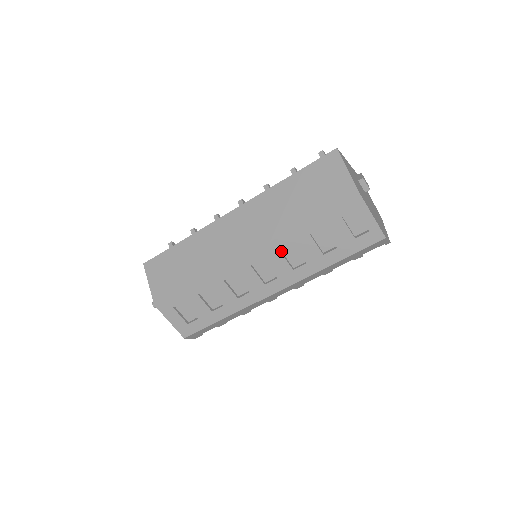
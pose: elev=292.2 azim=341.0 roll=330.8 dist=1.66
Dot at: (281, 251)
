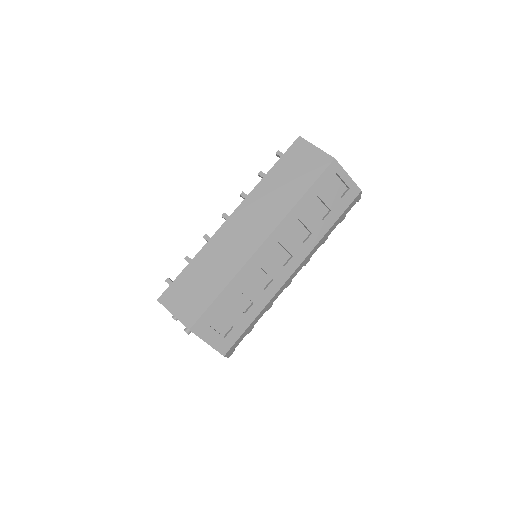
Dot at: (289, 230)
